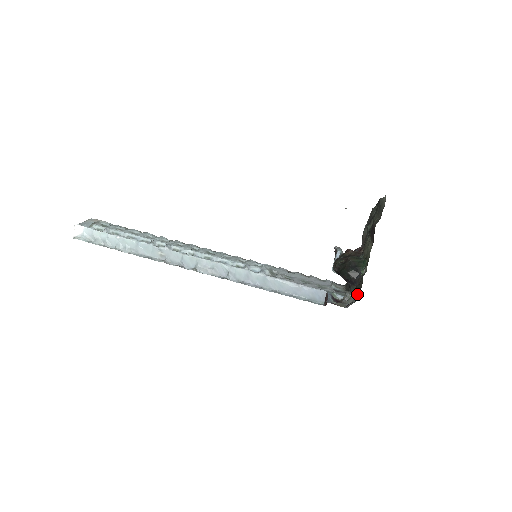
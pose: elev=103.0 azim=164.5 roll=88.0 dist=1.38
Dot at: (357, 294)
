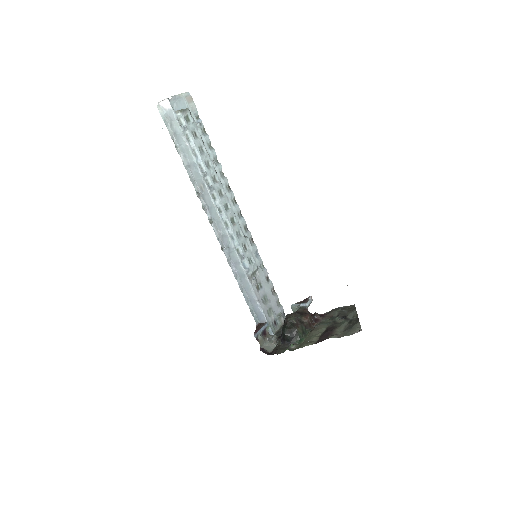
Dot at: (275, 348)
